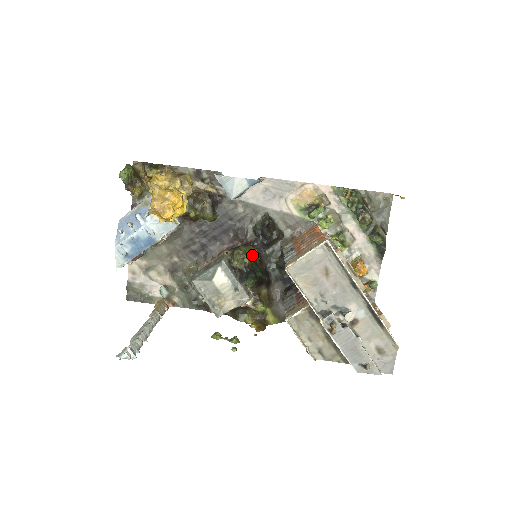
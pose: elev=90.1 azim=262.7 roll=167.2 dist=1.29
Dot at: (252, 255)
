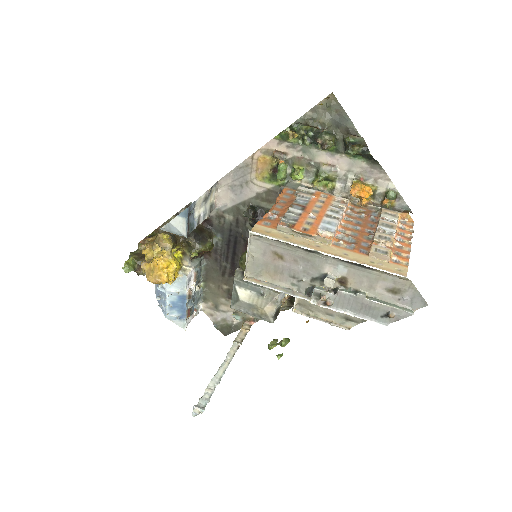
Dot at: occluded
